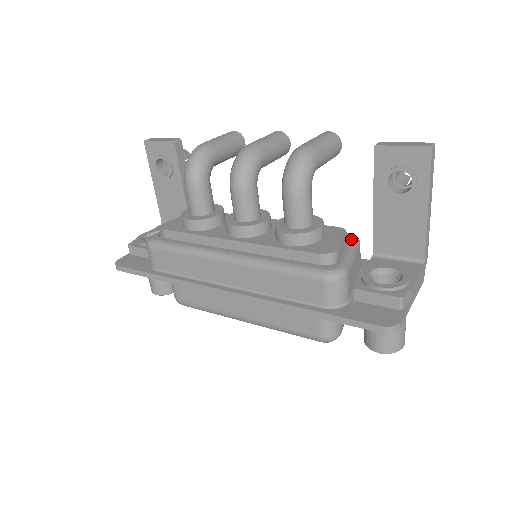
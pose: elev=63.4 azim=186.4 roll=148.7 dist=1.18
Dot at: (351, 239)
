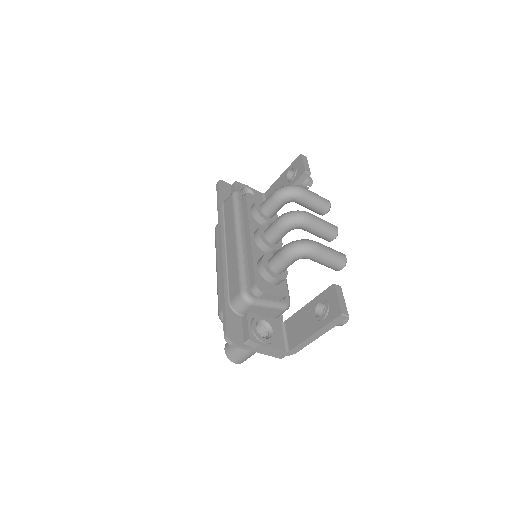
Dot at: (283, 302)
